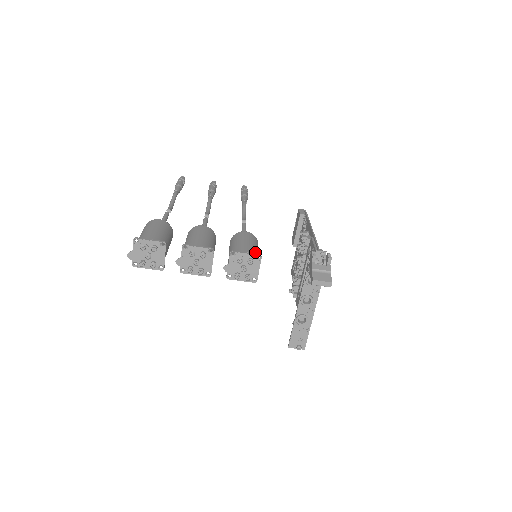
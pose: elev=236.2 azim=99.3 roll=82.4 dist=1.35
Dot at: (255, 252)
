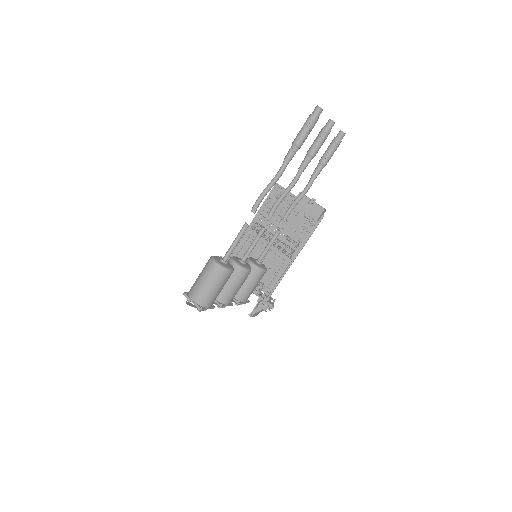
Dot at: occluded
